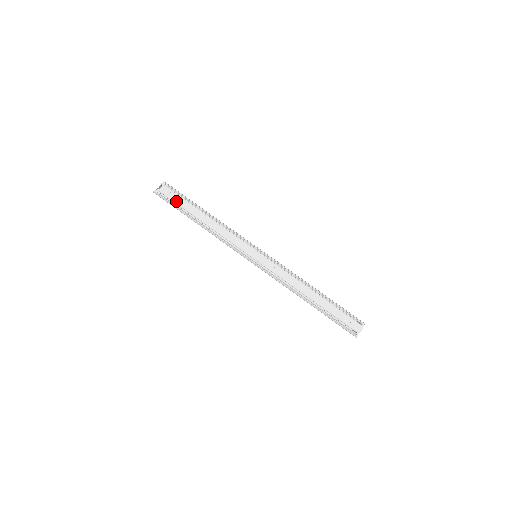
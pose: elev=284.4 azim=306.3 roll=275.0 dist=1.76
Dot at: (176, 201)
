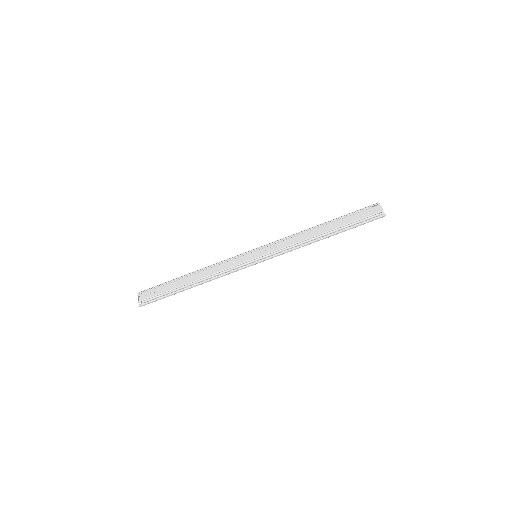
Dot at: (160, 292)
